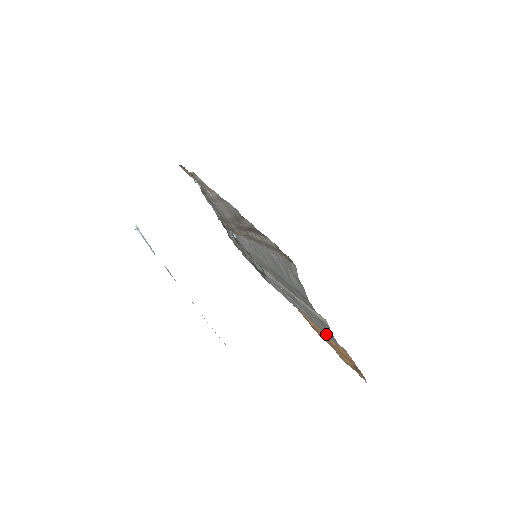
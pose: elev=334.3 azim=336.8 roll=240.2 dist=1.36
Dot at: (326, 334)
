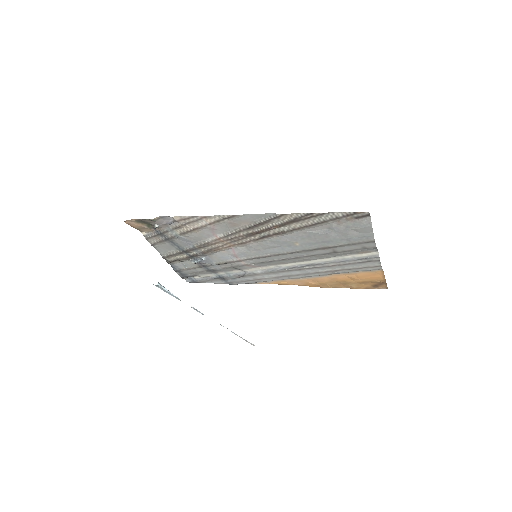
Dot at: (360, 270)
